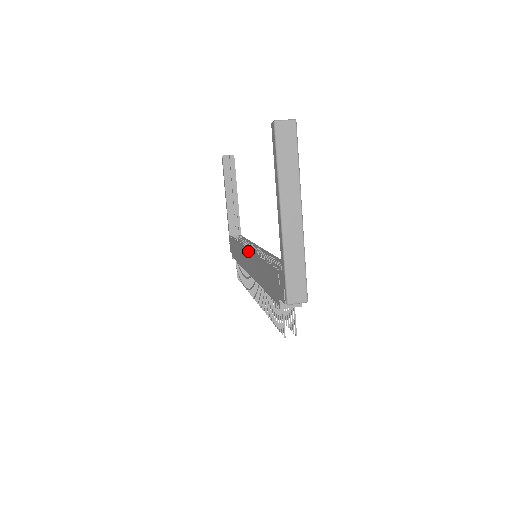
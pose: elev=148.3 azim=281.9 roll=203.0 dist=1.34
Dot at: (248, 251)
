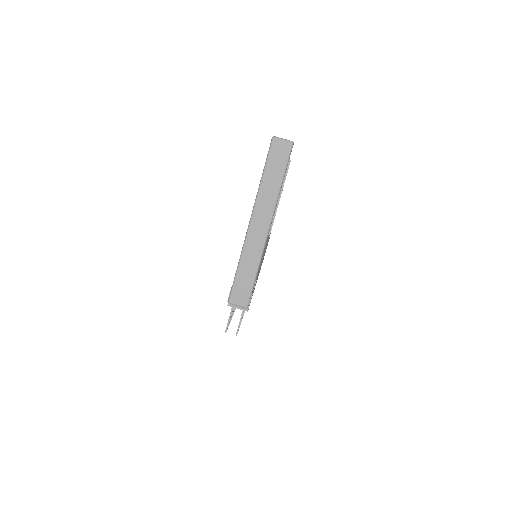
Dot at: occluded
